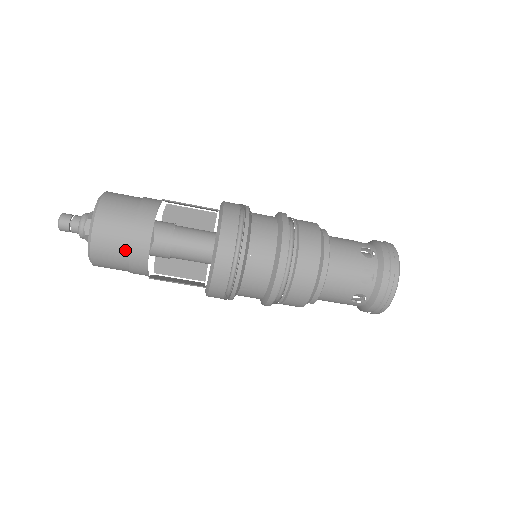
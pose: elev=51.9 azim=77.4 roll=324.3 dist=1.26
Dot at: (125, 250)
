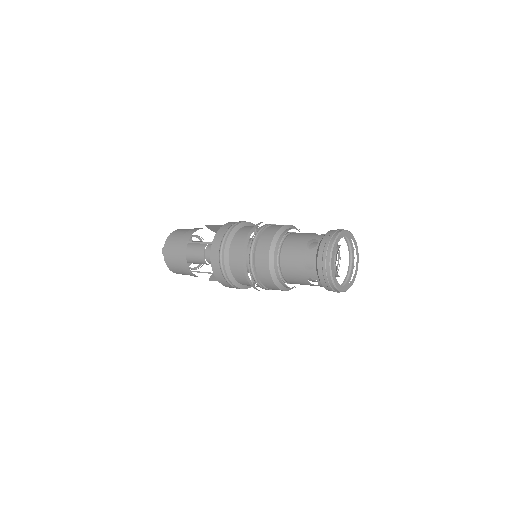
Dot at: occluded
